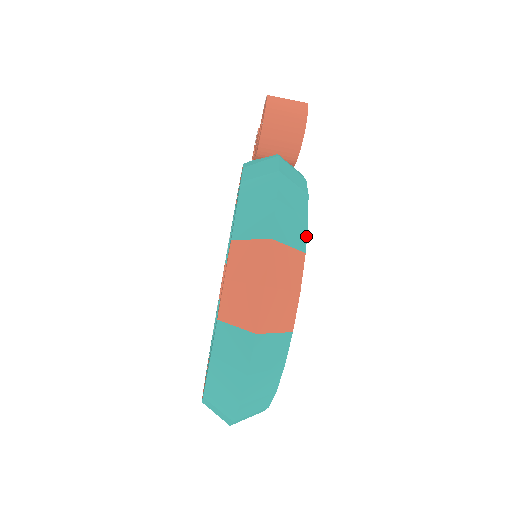
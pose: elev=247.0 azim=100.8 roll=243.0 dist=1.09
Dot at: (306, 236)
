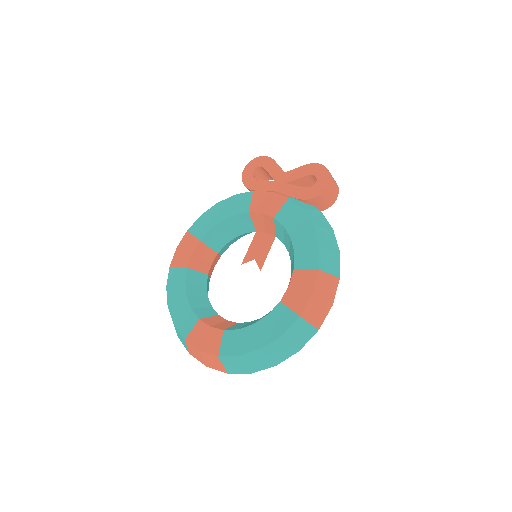
Dot at: occluded
